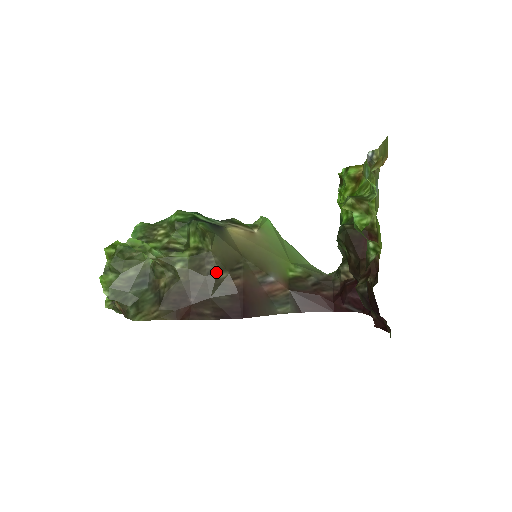
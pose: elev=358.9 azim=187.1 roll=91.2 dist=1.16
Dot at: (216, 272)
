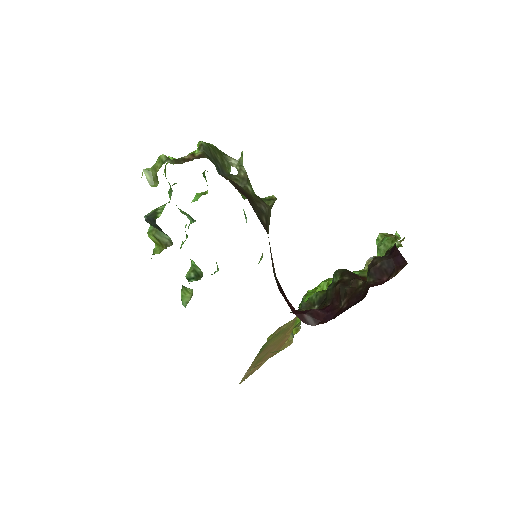
Dot at: (264, 213)
